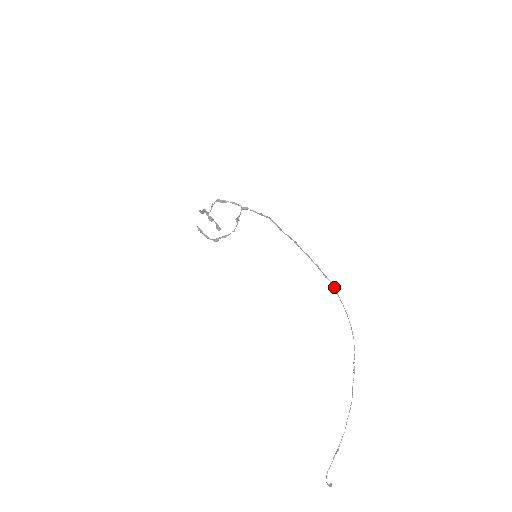
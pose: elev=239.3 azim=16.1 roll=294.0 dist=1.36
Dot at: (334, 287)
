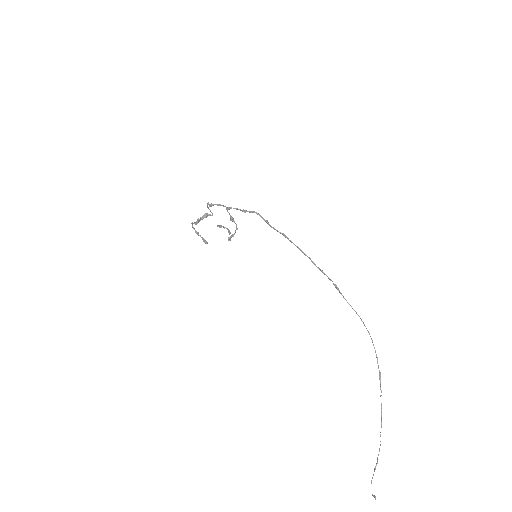
Dot at: (333, 283)
